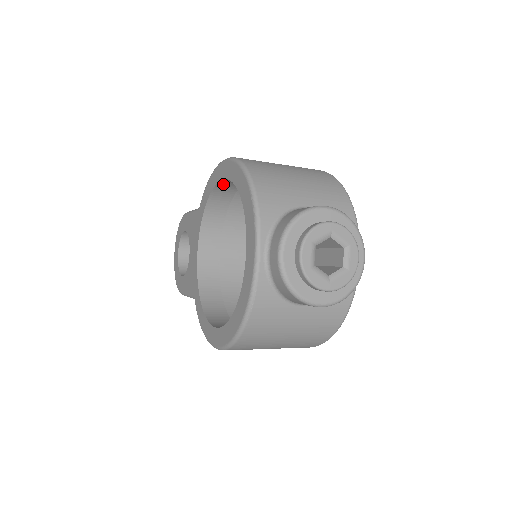
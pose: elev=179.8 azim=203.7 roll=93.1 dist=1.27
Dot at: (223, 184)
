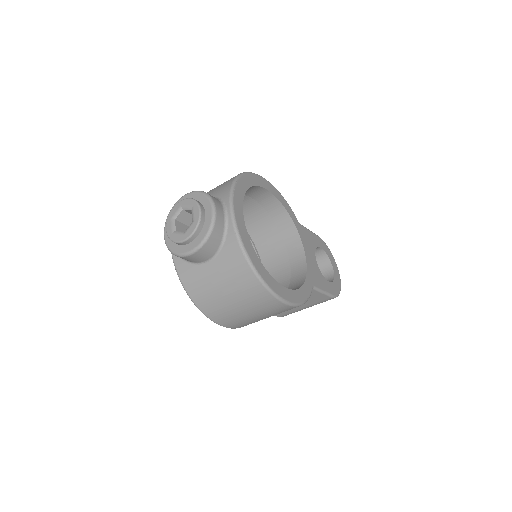
Dot at: occluded
